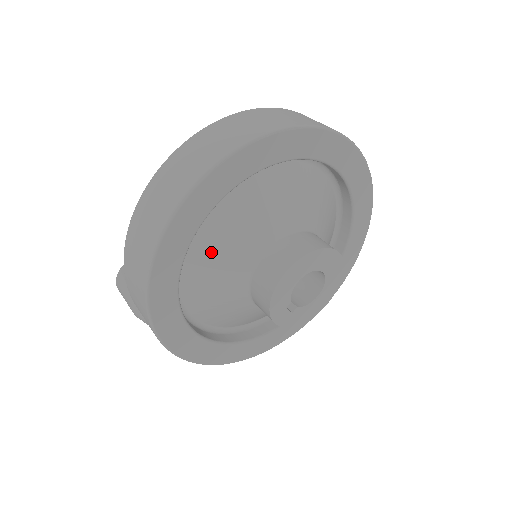
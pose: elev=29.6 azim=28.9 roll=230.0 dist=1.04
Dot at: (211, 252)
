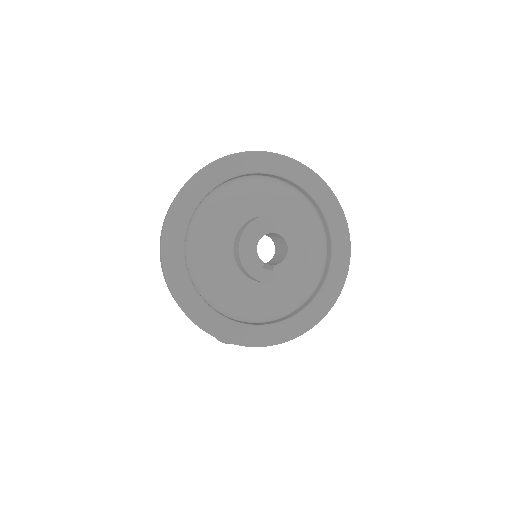
Dot at: (206, 262)
